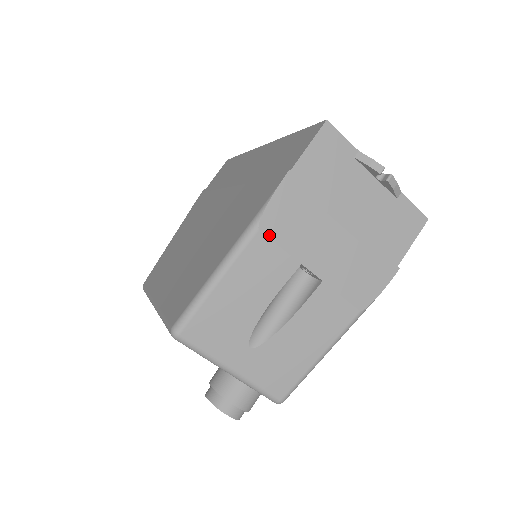
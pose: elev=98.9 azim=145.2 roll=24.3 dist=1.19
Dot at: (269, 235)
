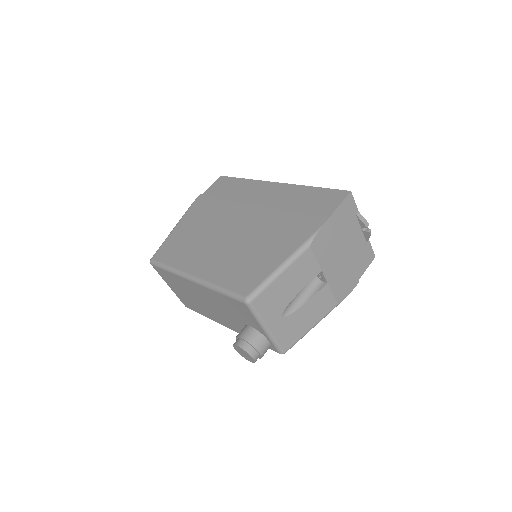
Dot at: (313, 251)
